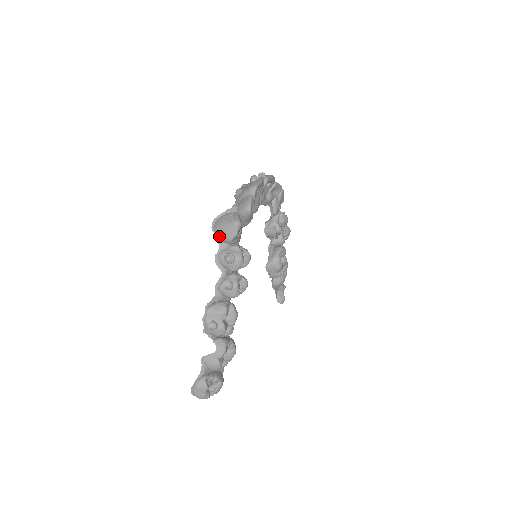
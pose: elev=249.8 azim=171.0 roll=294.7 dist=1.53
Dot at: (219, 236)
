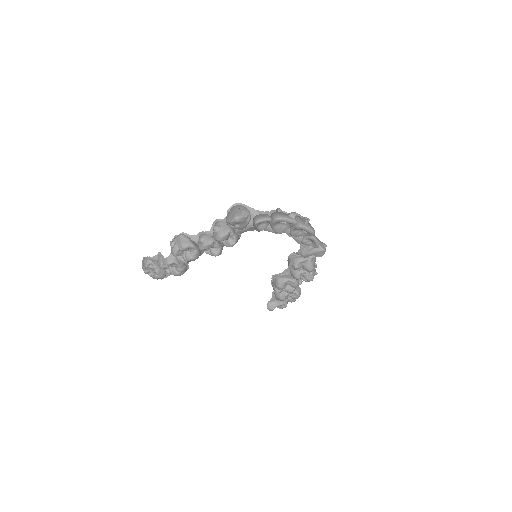
Dot at: (228, 212)
